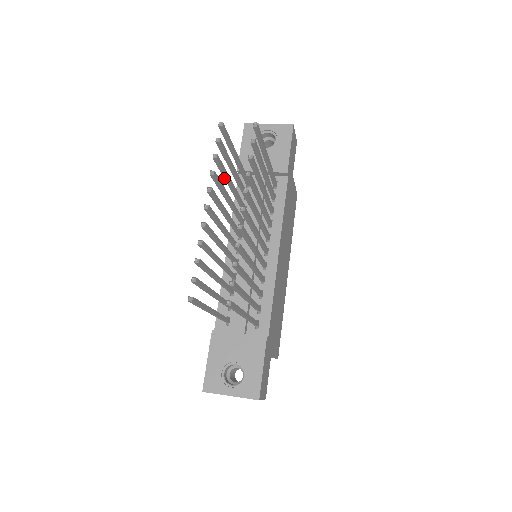
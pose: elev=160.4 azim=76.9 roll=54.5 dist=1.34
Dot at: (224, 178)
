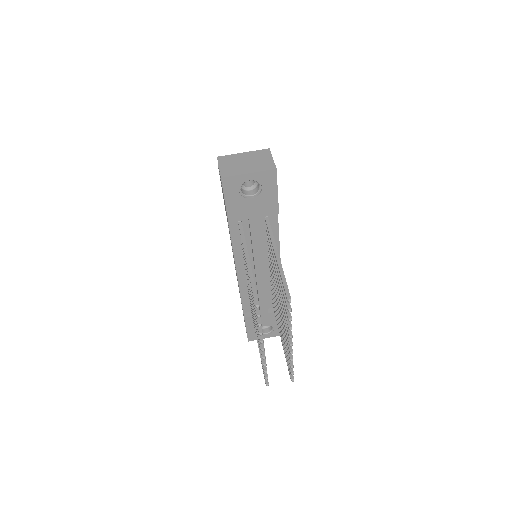
Dot at: (252, 297)
